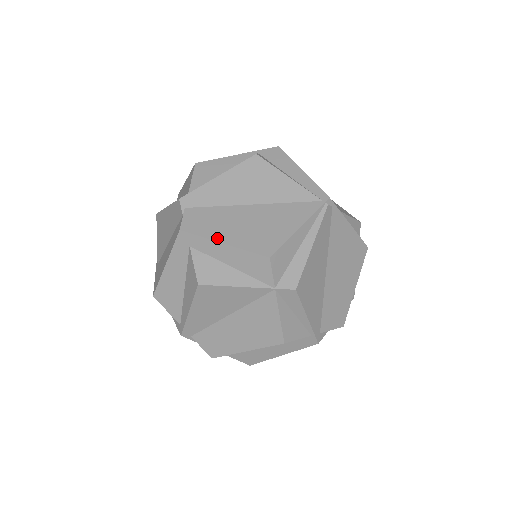
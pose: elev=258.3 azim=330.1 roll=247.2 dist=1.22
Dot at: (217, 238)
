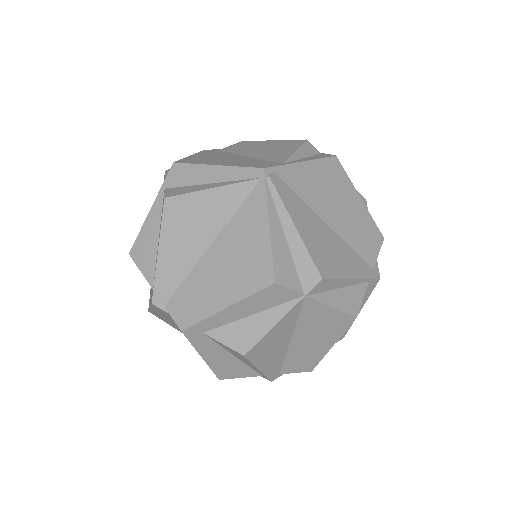
Dot at: (216, 309)
